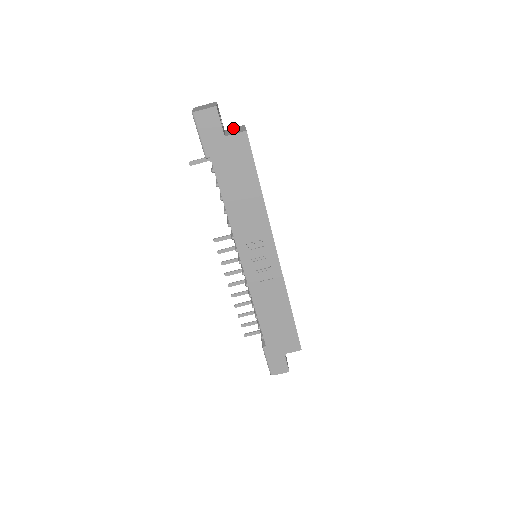
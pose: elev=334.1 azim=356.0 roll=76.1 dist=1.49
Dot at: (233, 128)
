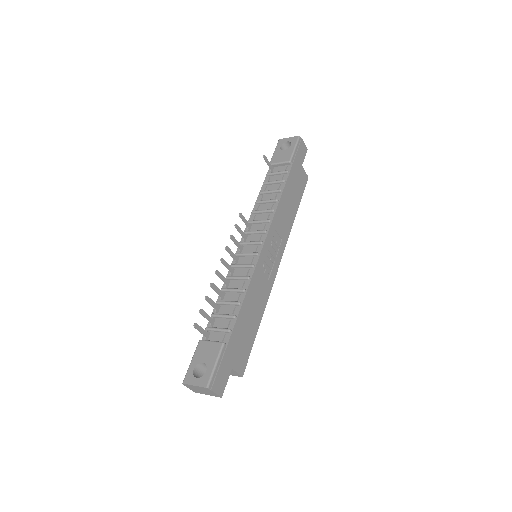
Dot at: occluded
